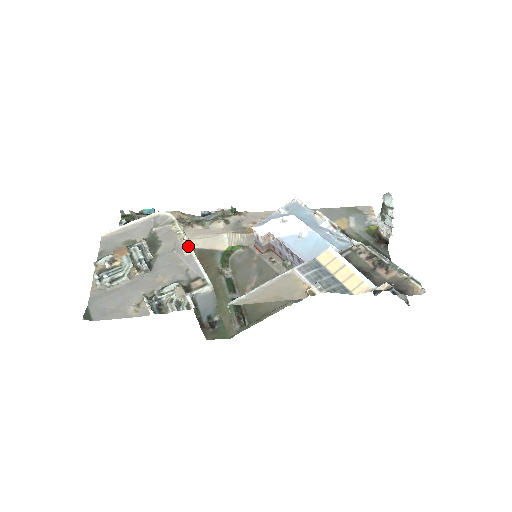
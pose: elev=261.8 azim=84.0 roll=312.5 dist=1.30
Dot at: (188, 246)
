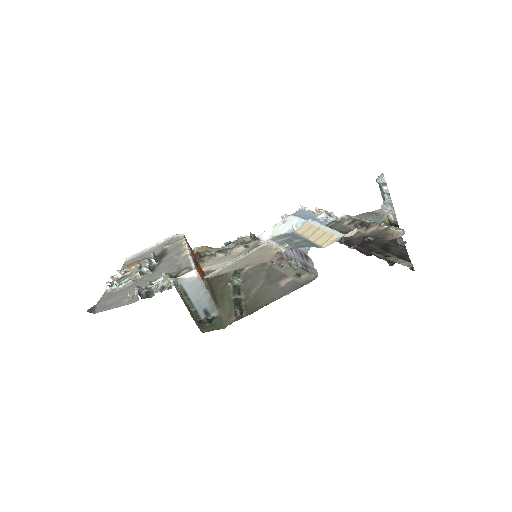
Dot at: (186, 249)
